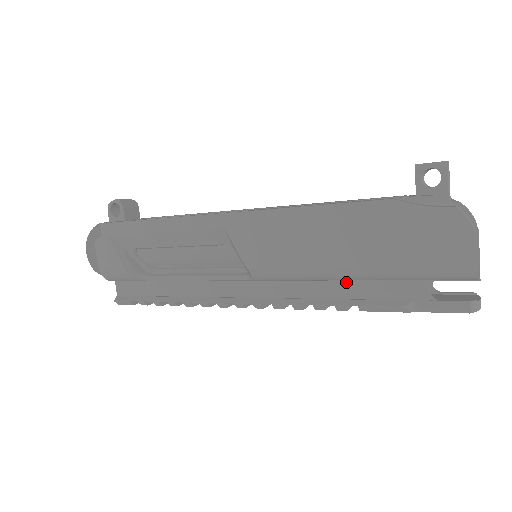
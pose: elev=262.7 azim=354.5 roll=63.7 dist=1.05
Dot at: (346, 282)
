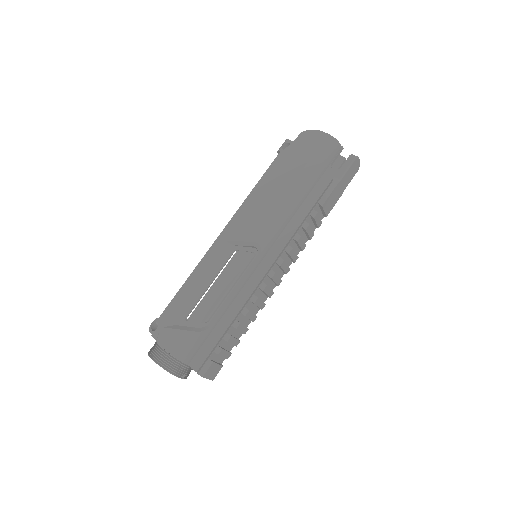
Dot at: (303, 205)
